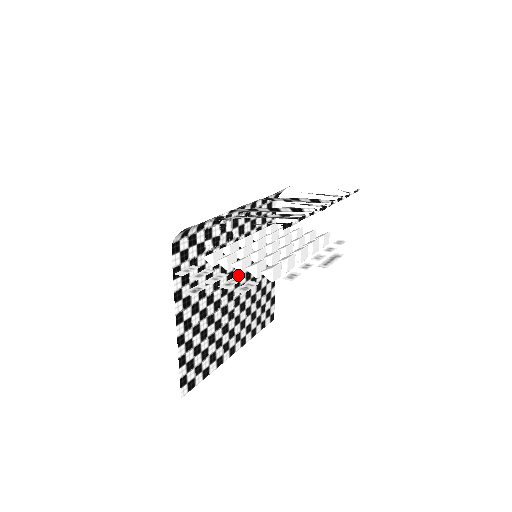
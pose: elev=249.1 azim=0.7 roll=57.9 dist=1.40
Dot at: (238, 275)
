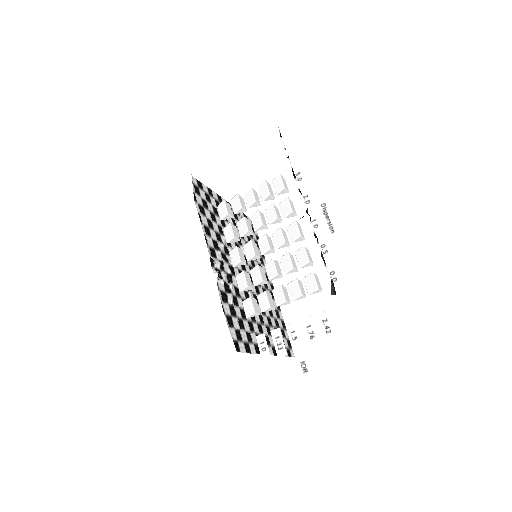
Dot at: occluded
